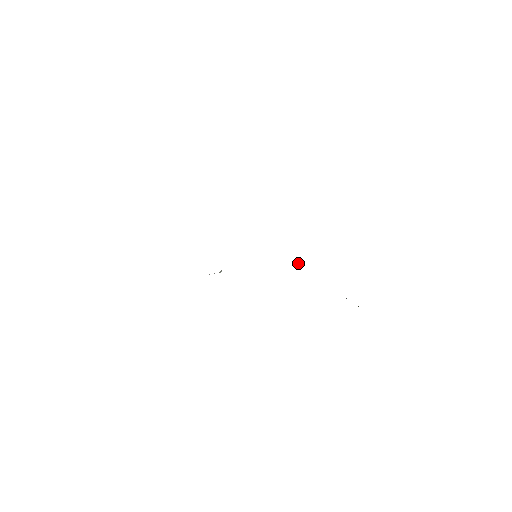
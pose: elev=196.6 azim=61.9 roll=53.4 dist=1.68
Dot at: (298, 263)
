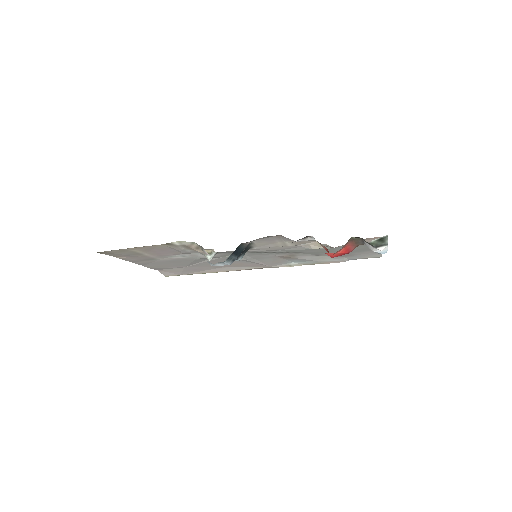
Dot at: (311, 242)
